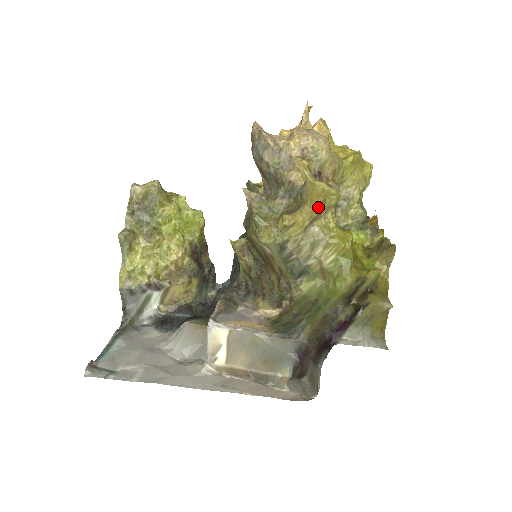
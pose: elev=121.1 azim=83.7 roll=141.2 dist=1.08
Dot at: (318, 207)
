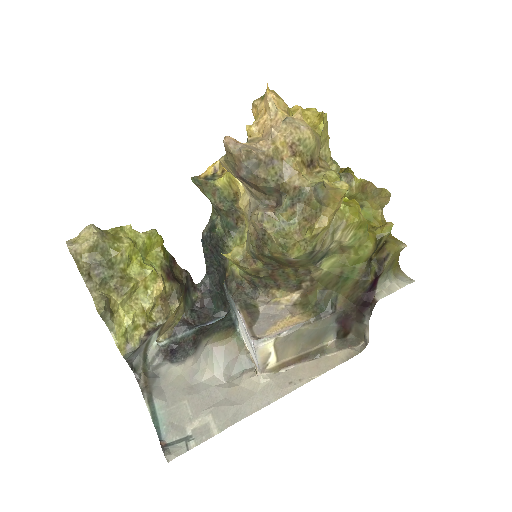
Dot at: (340, 204)
